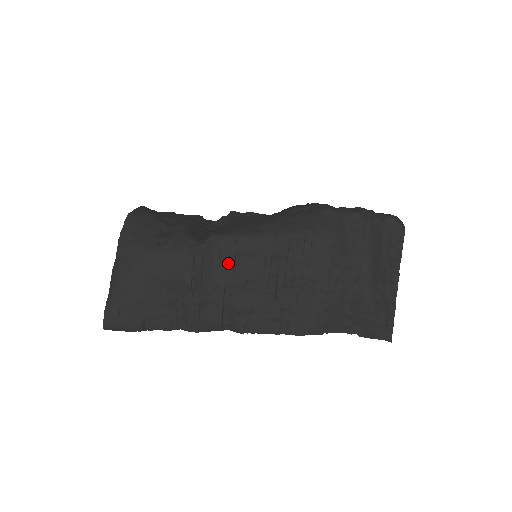
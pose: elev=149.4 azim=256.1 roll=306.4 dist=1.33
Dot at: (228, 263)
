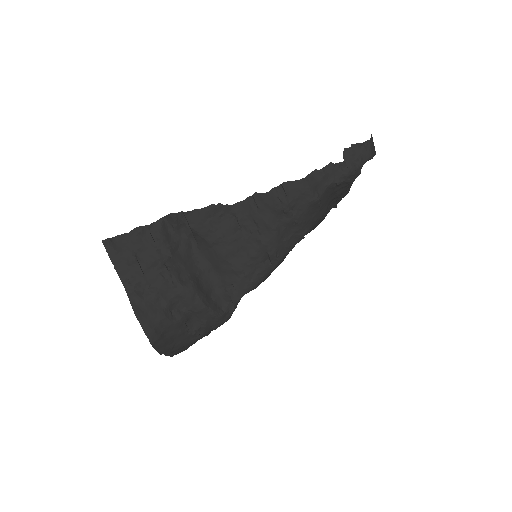
Dot at: occluded
